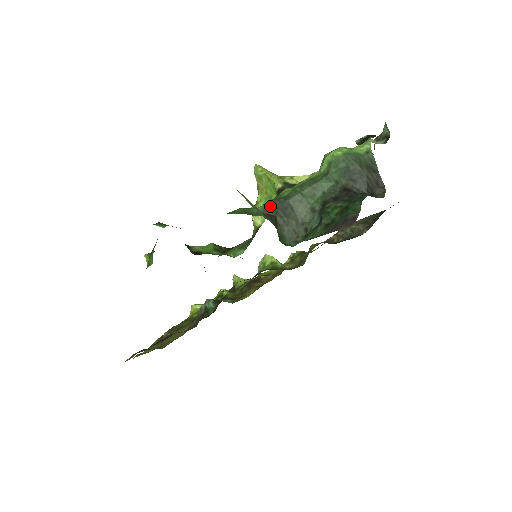
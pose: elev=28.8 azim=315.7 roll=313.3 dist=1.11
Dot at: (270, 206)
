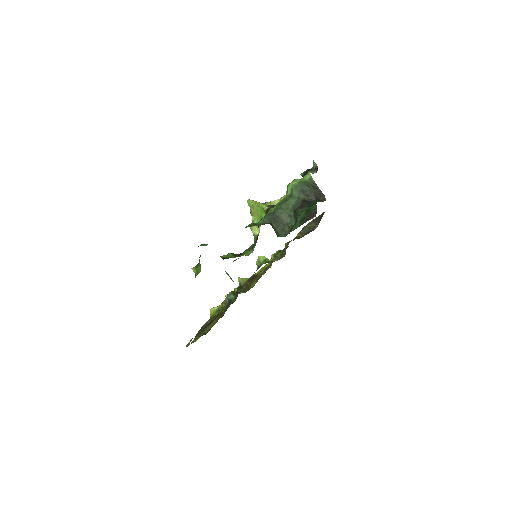
Dot at: (266, 219)
